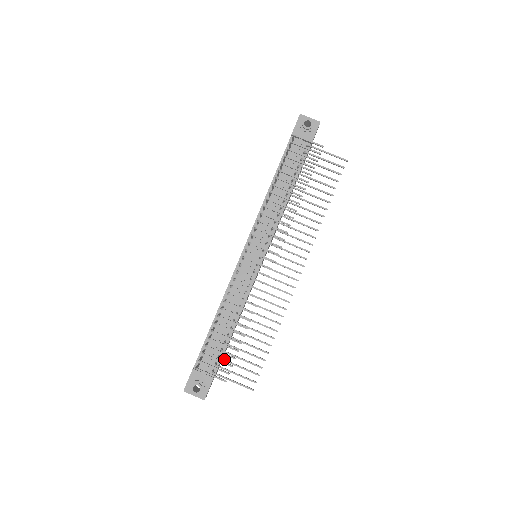
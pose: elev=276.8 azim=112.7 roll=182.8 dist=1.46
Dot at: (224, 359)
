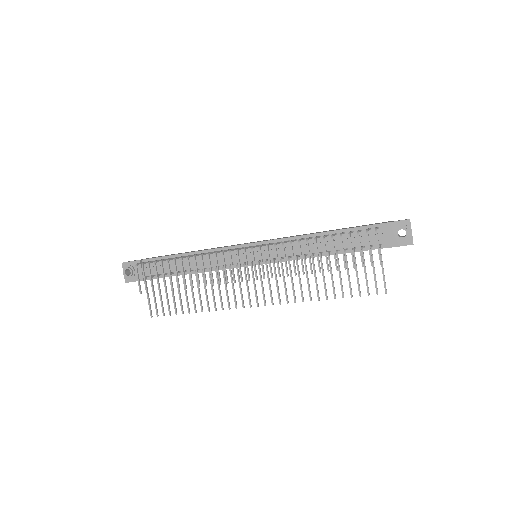
Dot at: occluded
